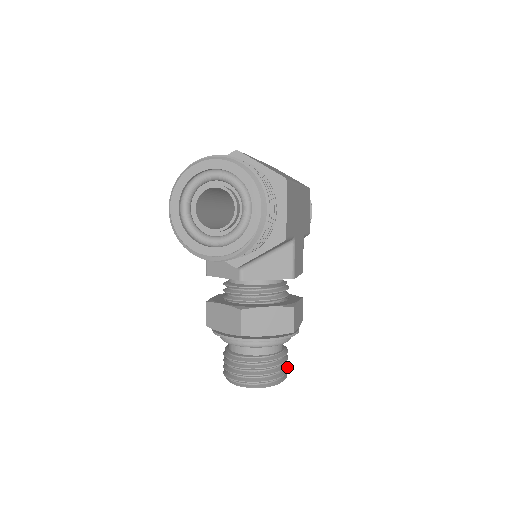
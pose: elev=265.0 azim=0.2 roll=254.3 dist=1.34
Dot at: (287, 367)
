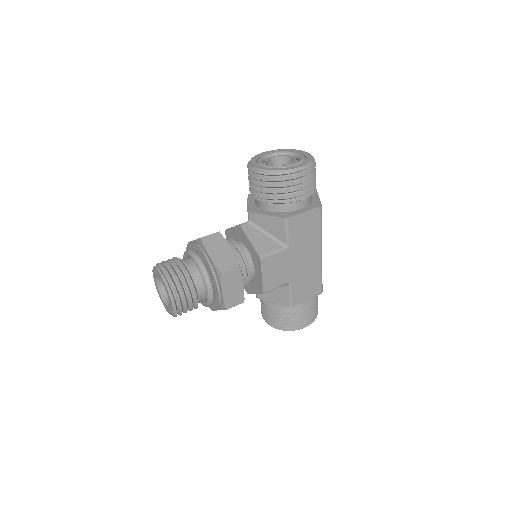
Dot at: (182, 310)
